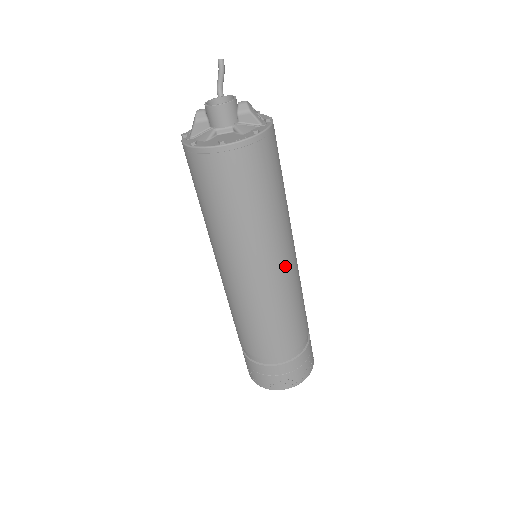
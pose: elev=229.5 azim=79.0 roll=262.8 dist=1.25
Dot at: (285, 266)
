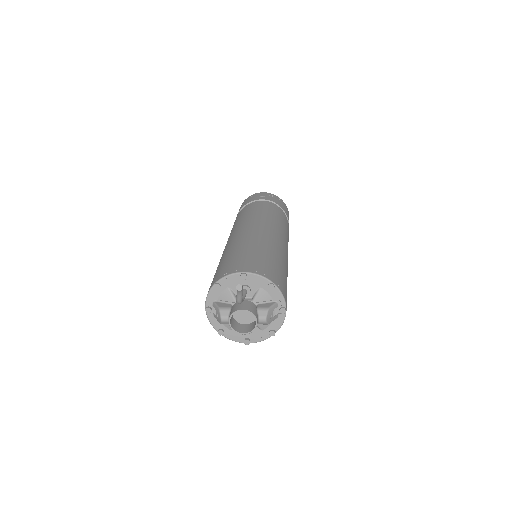
Dot at: occluded
